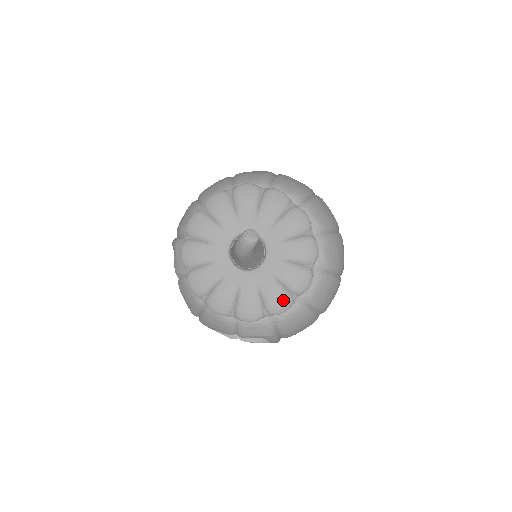
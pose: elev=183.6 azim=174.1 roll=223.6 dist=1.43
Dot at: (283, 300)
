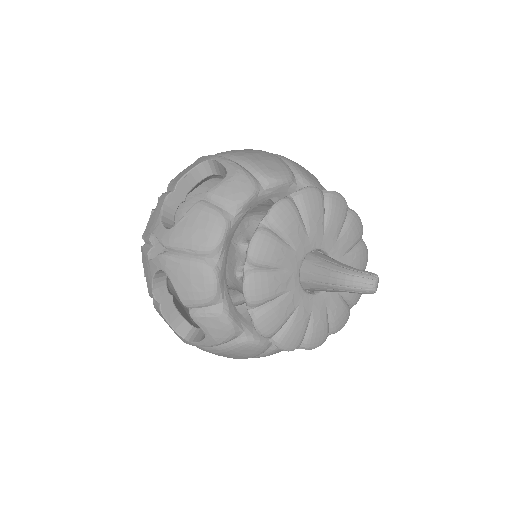
Dot at: (297, 341)
